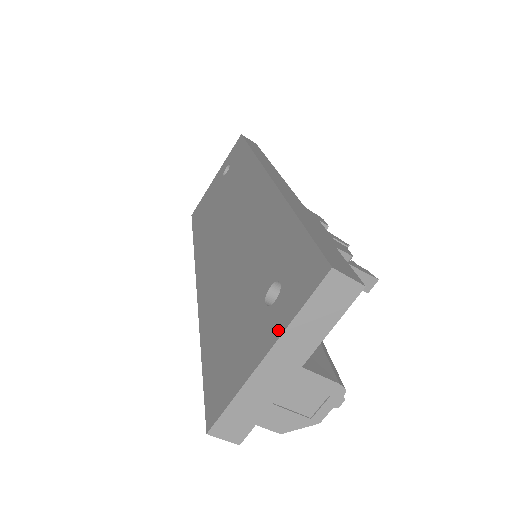
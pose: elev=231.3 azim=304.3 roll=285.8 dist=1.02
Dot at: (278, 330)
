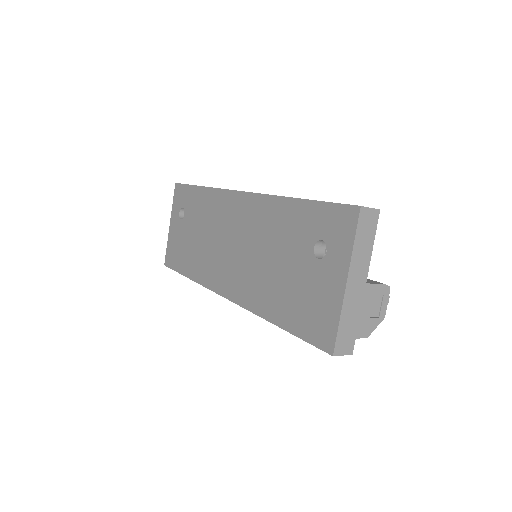
Dot at: (345, 263)
